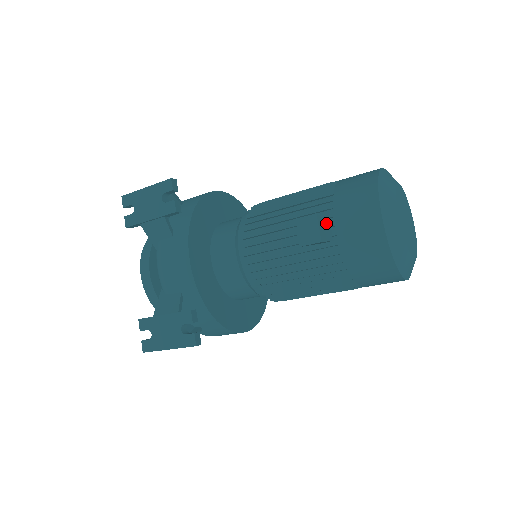
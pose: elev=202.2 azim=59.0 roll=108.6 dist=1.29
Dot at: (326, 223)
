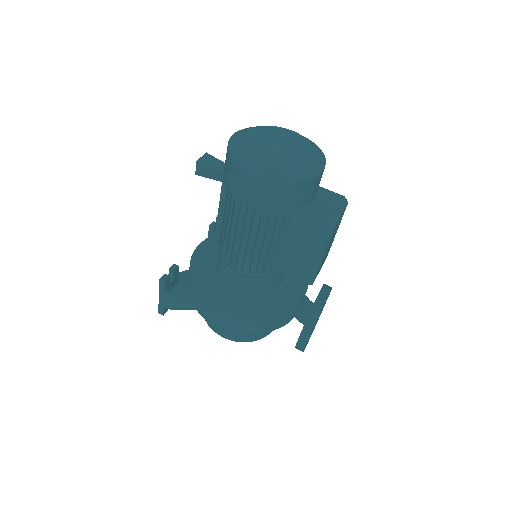
Dot at: (224, 164)
